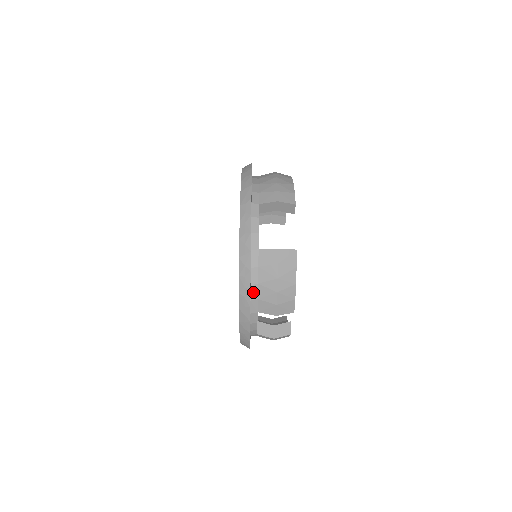
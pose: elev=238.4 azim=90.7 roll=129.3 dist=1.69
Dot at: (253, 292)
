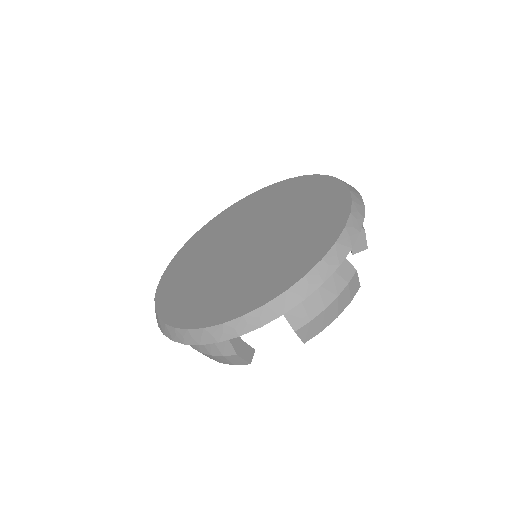
Dot at: occluded
